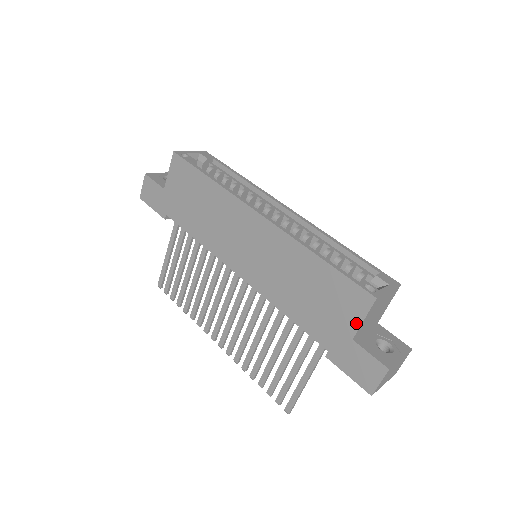
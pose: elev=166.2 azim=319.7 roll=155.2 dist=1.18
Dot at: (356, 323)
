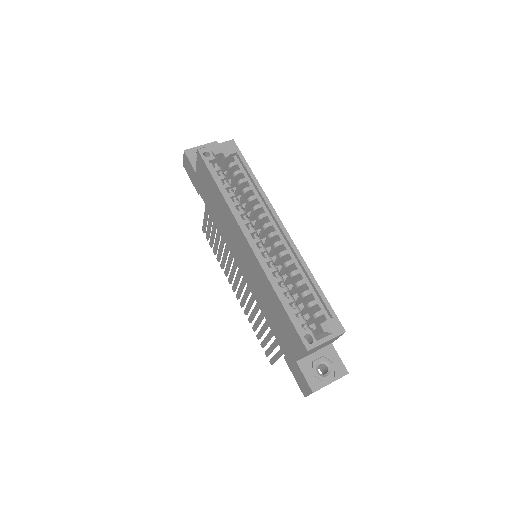
Dot at: (298, 354)
